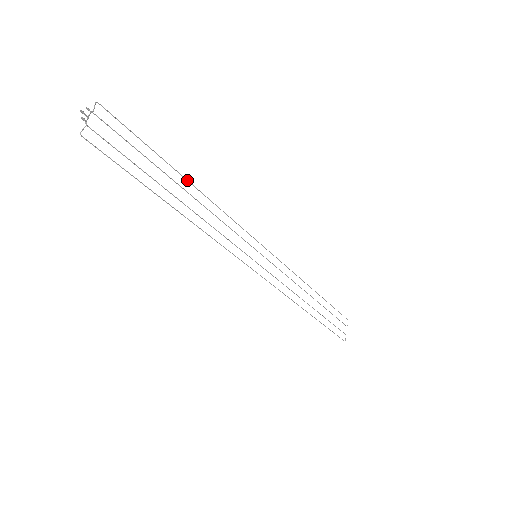
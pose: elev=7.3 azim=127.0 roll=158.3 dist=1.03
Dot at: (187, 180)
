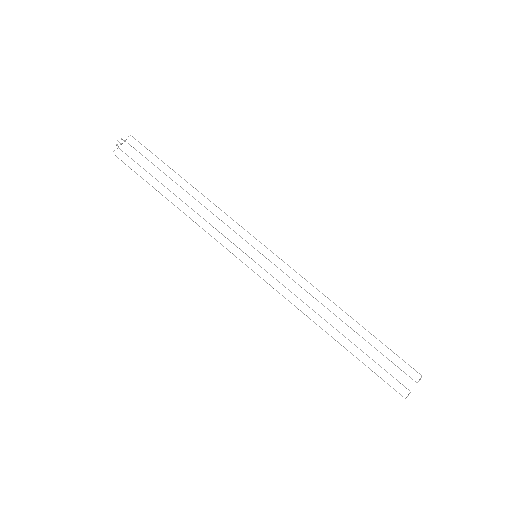
Dot at: (191, 185)
